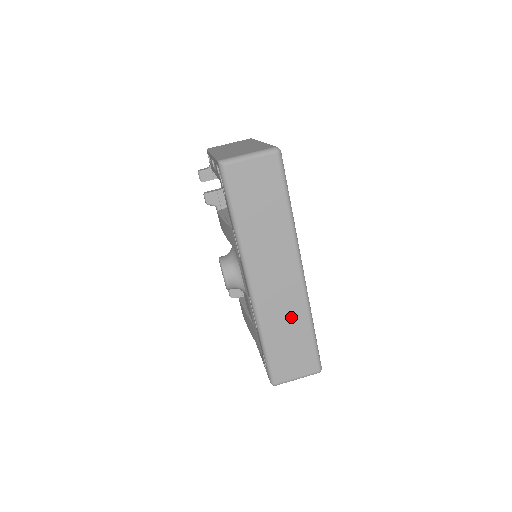
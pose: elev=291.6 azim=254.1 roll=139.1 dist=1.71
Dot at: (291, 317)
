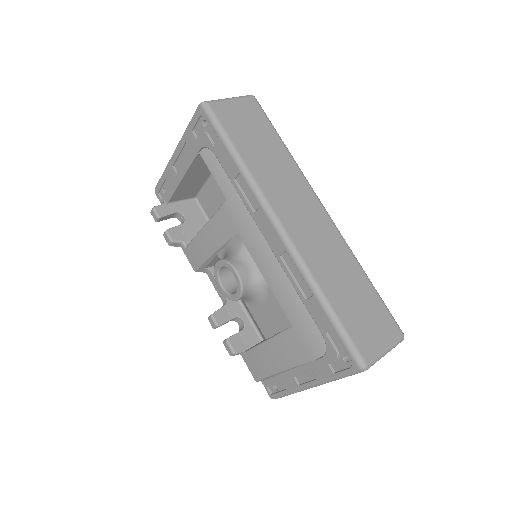
Dot at: (340, 264)
